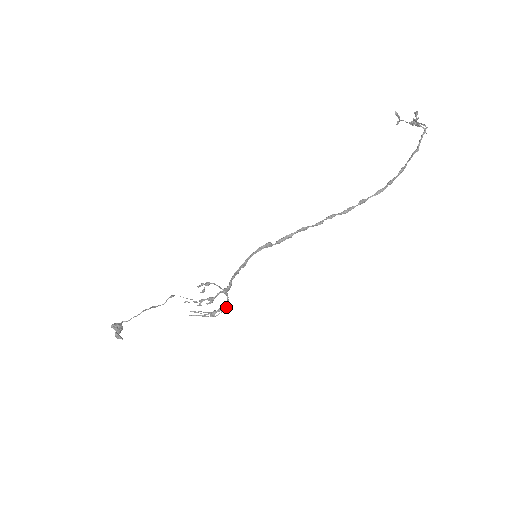
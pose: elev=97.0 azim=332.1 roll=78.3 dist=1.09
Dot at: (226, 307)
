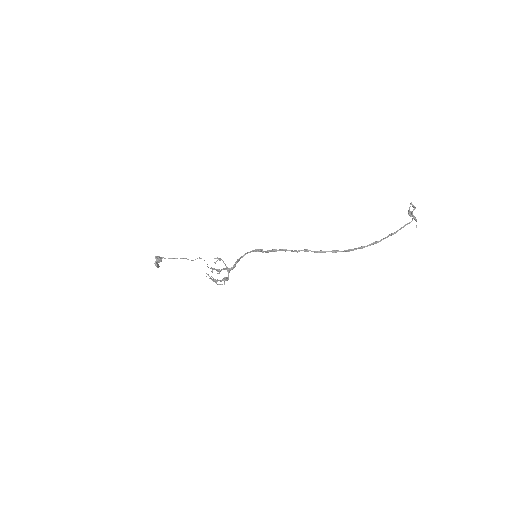
Dot at: (225, 280)
